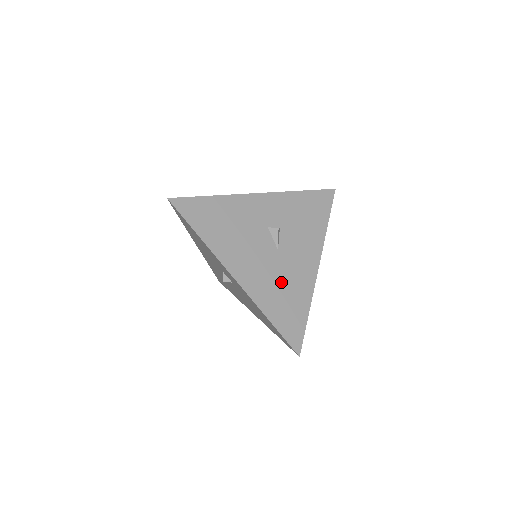
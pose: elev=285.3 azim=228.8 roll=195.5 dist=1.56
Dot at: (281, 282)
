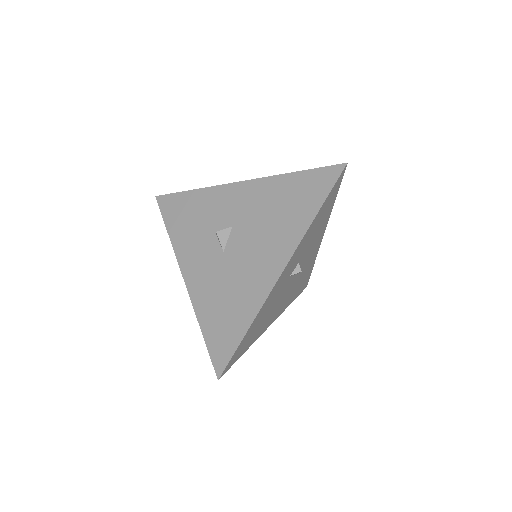
Dot at: (298, 282)
